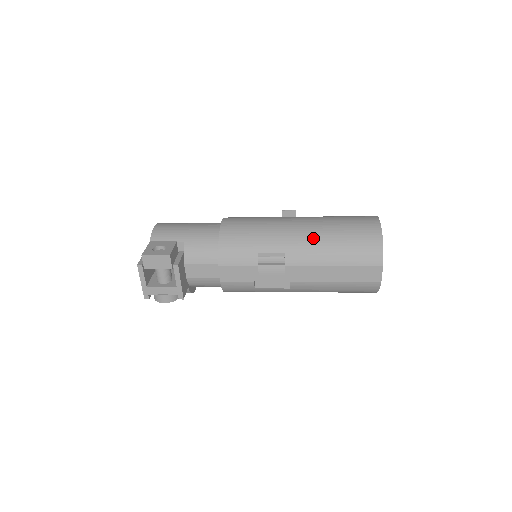
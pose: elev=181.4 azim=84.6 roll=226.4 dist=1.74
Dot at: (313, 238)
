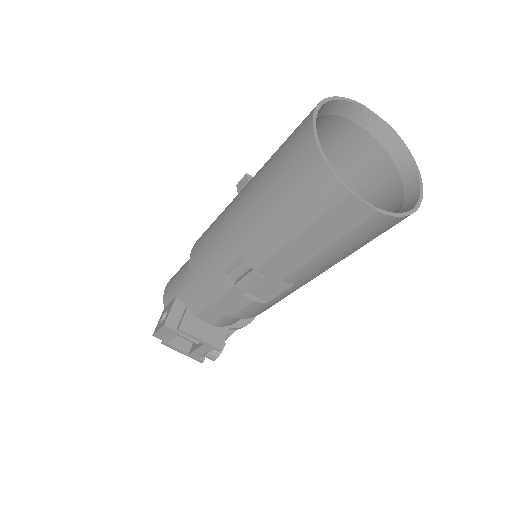
Dot at: (252, 215)
